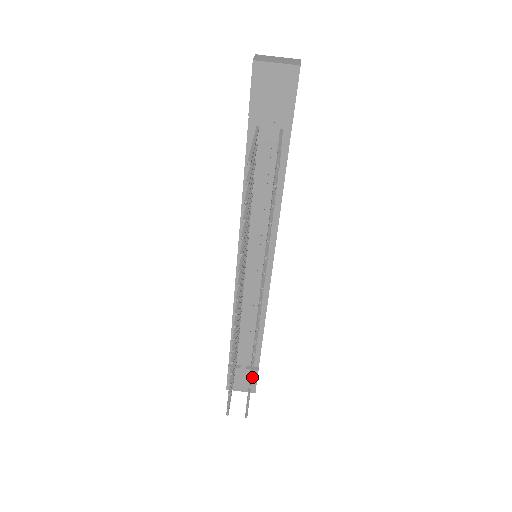
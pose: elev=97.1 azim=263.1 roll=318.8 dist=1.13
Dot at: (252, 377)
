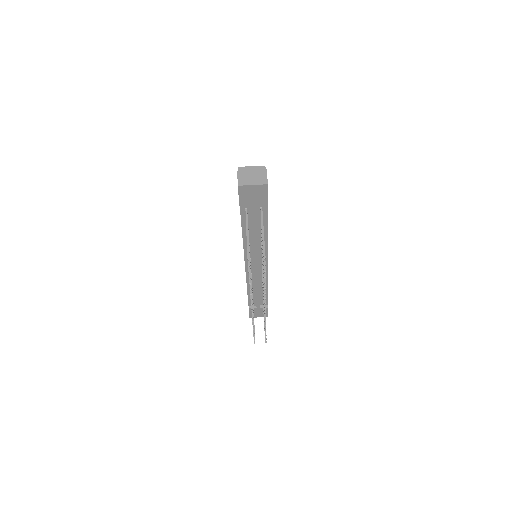
Dot at: occluded
